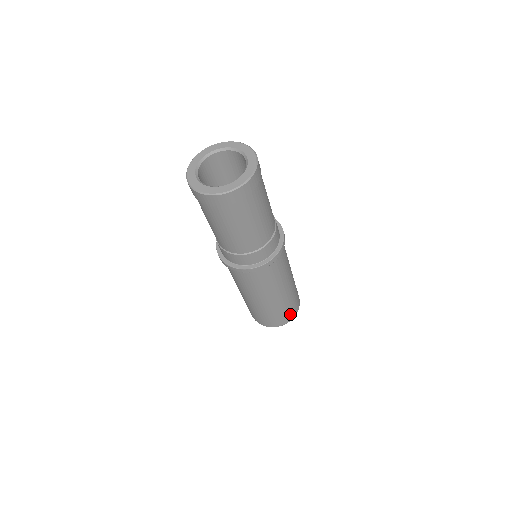
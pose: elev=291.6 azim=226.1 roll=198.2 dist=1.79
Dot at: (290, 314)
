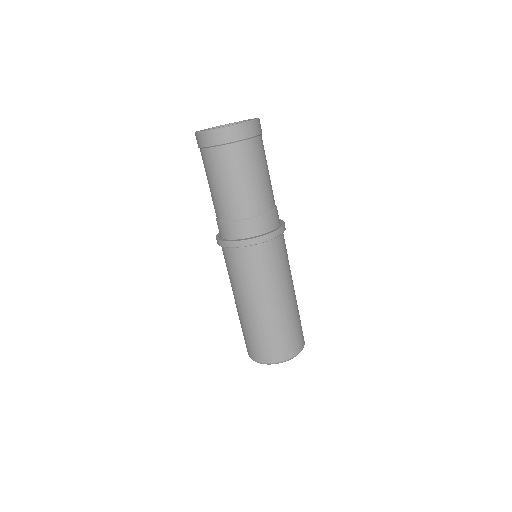
Dot at: (284, 348)
